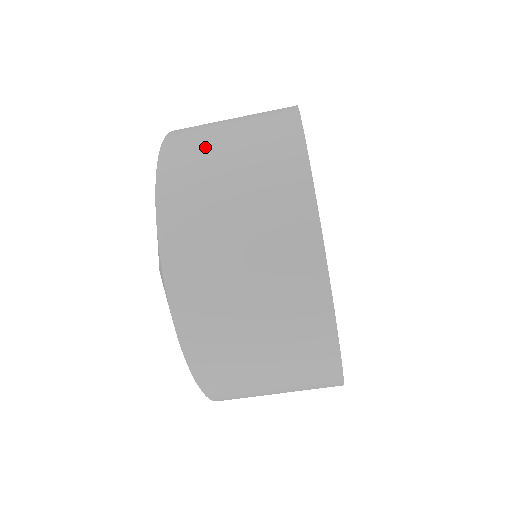
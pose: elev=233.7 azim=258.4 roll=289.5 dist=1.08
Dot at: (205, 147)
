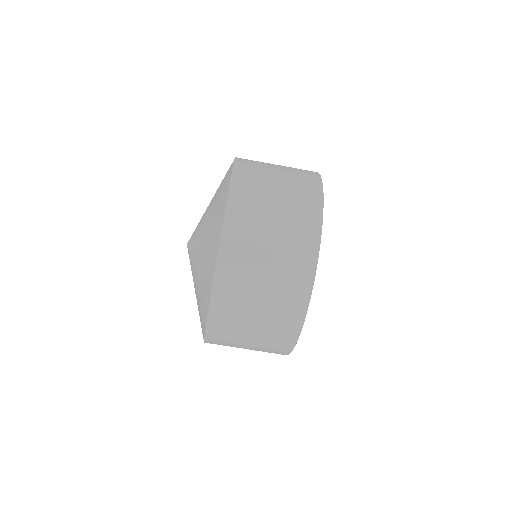
Dot at: occluded
